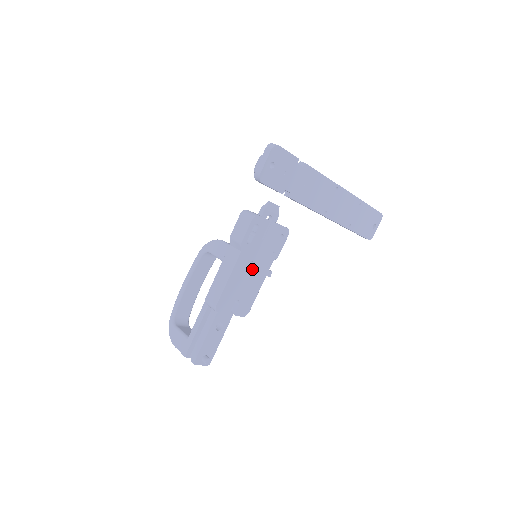
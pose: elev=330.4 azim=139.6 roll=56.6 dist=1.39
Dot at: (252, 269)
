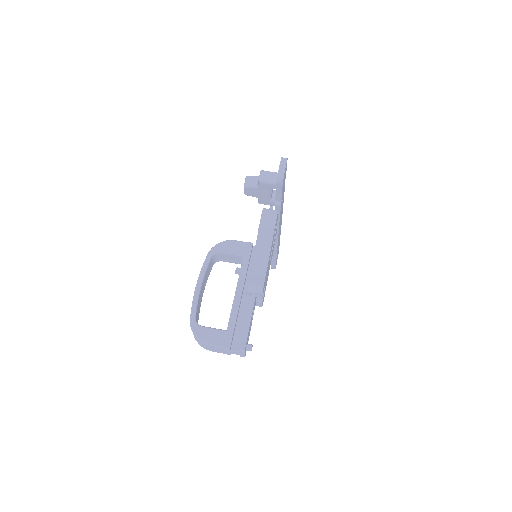
Dot at: occluded
